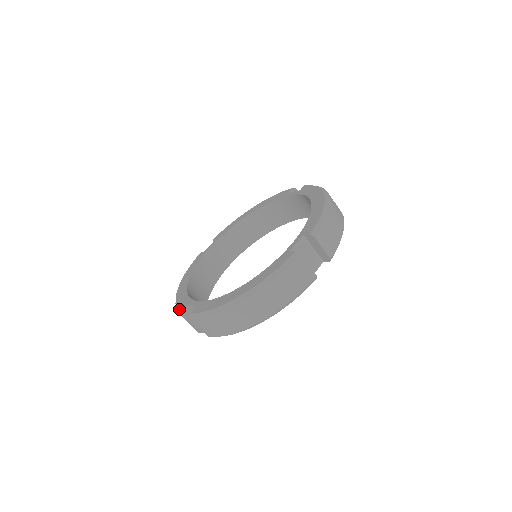
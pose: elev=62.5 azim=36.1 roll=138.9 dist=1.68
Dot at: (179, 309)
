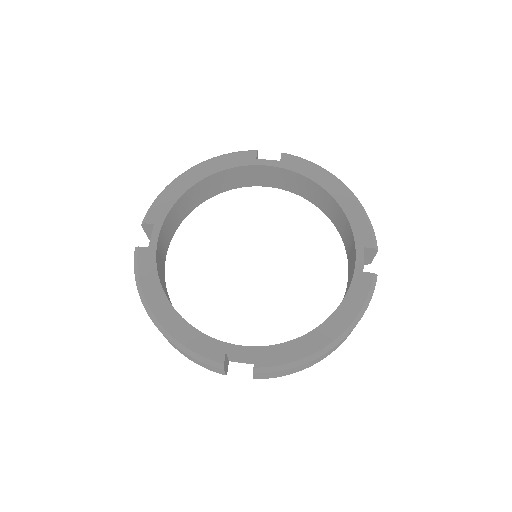
Dot at: (213, 361)
